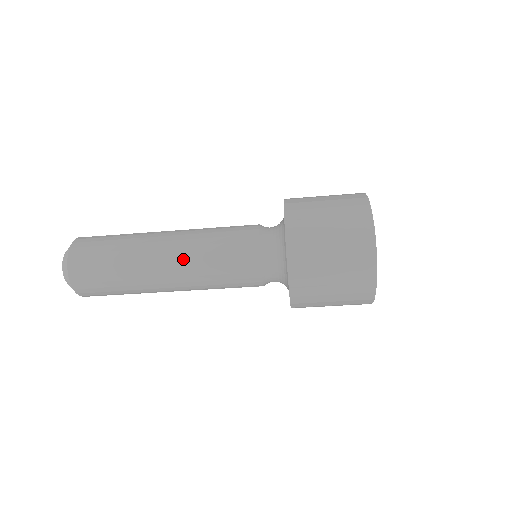
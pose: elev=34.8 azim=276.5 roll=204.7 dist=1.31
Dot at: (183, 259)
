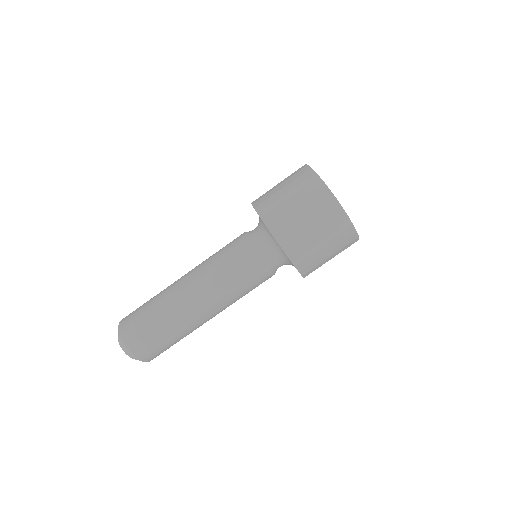
Dot at: (200, 281)
